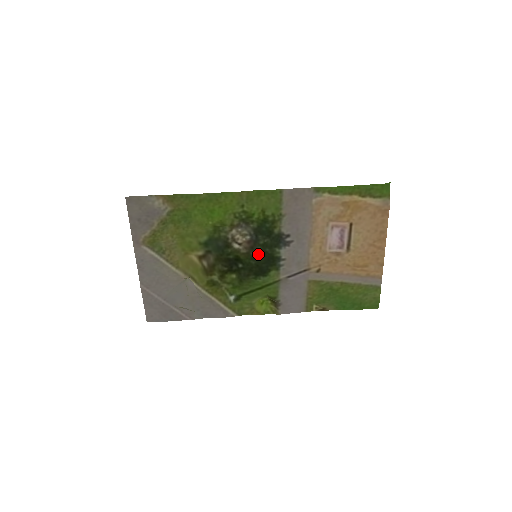
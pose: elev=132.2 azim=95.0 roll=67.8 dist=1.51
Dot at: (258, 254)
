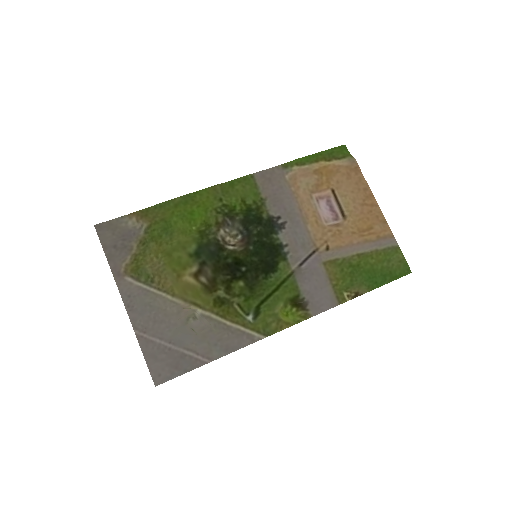
Dot at: (257, 247)
